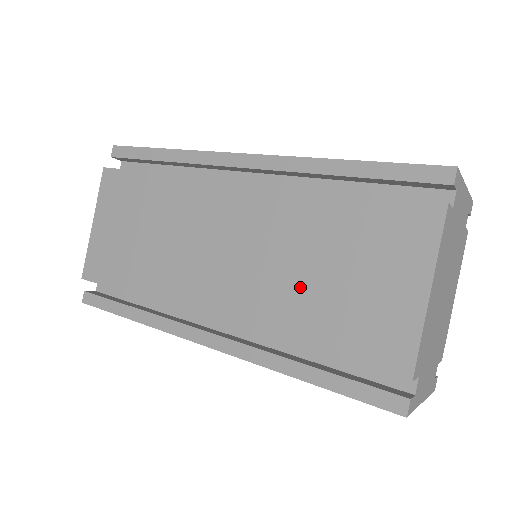
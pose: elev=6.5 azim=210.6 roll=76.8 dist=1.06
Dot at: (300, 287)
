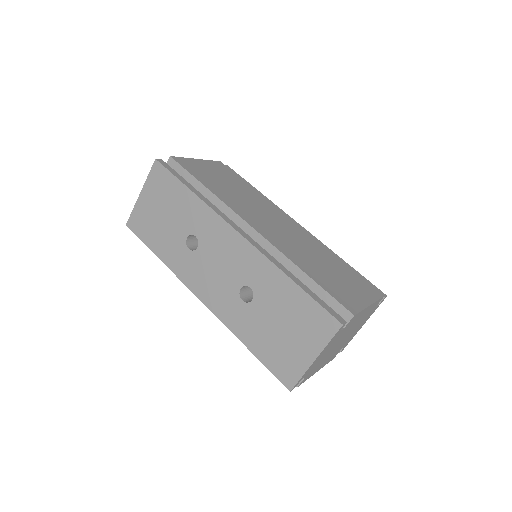
Dot at: (312, 261)
